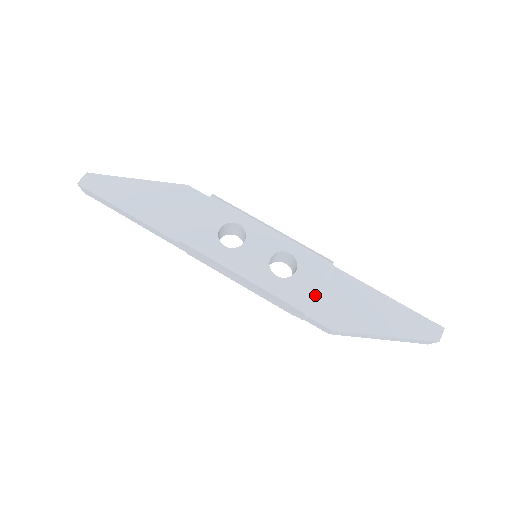
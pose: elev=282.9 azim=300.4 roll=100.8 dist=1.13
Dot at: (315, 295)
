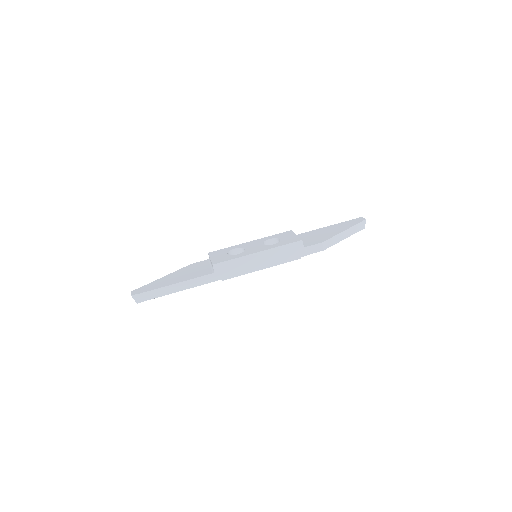
Dot at: (298, 237)
